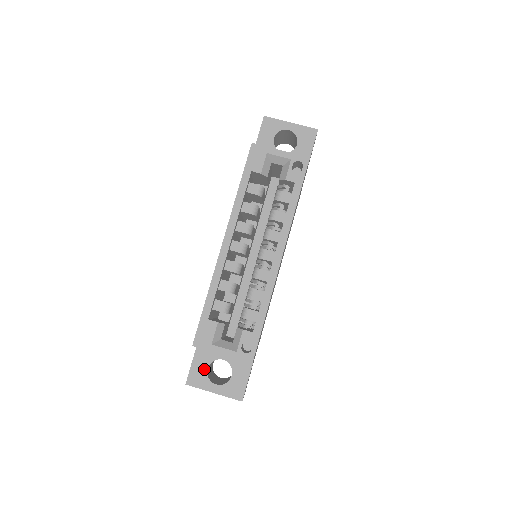
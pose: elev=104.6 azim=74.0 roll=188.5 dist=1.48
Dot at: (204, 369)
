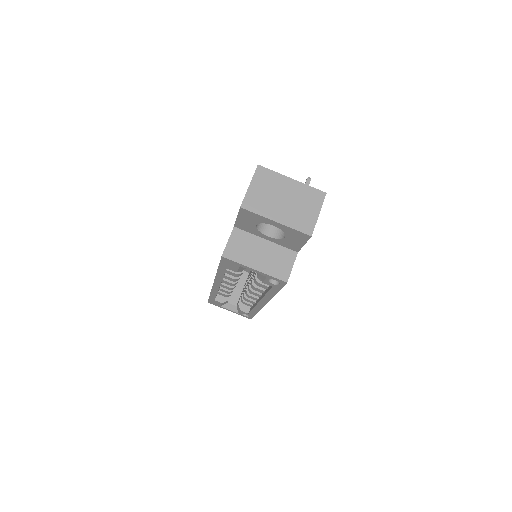
Dot at: occluded
